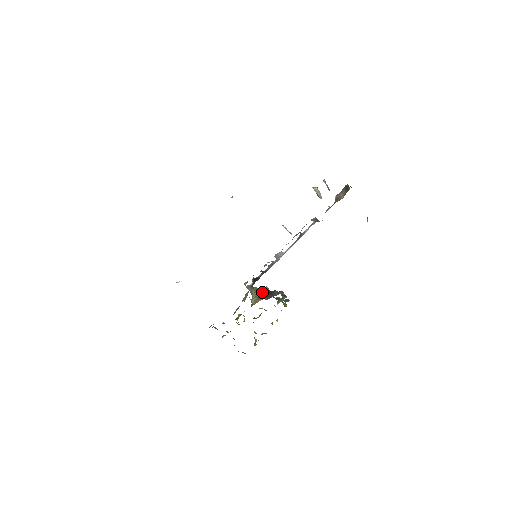
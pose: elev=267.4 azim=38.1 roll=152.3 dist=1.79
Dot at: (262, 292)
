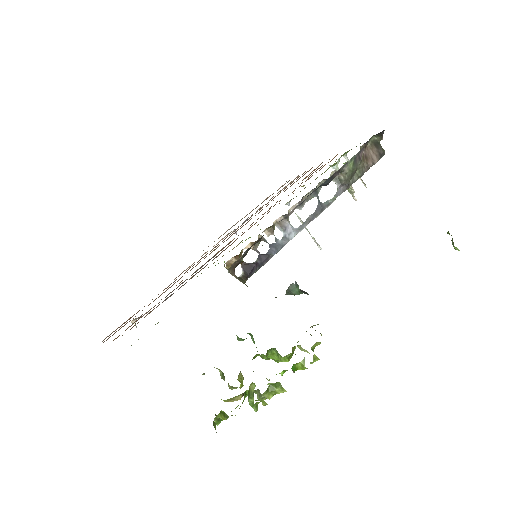
Dot at: occluded
